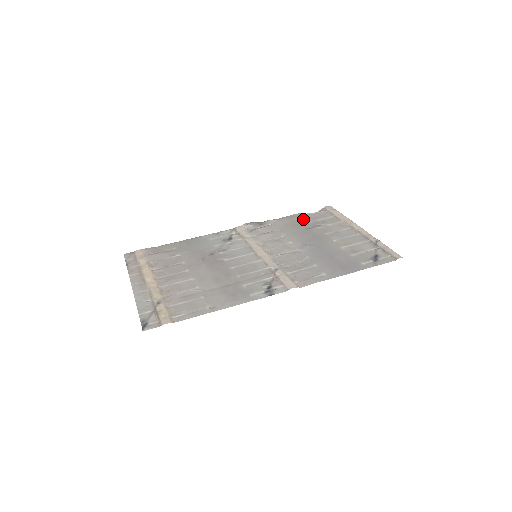
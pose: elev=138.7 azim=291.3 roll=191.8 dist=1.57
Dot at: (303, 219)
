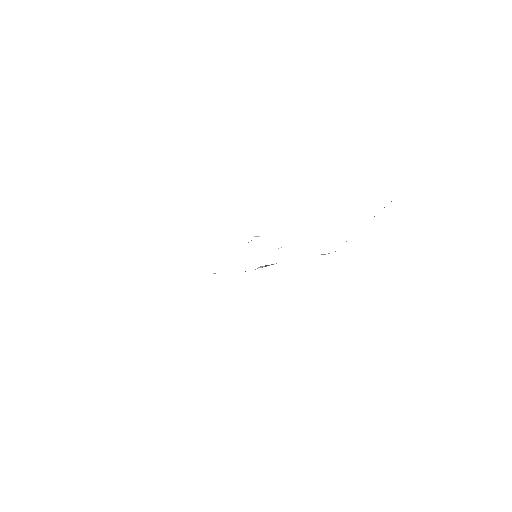
Dot at: occluded
